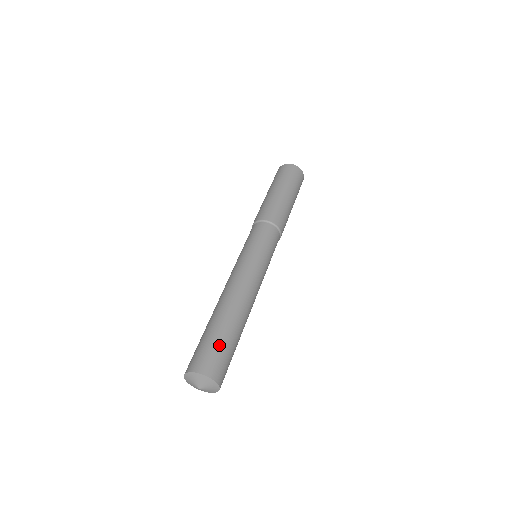
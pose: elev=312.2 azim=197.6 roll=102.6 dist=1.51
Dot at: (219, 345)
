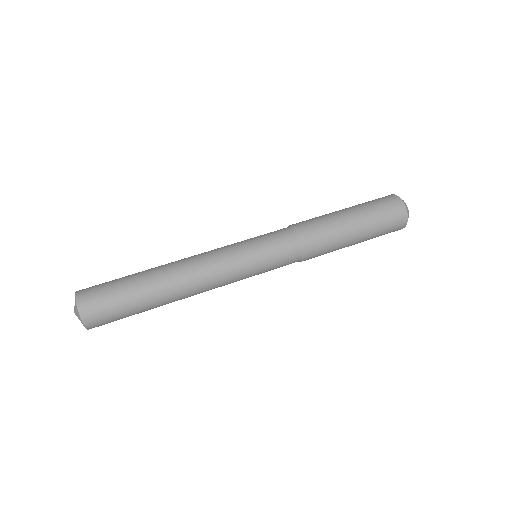
Dot at: (113, 283)
